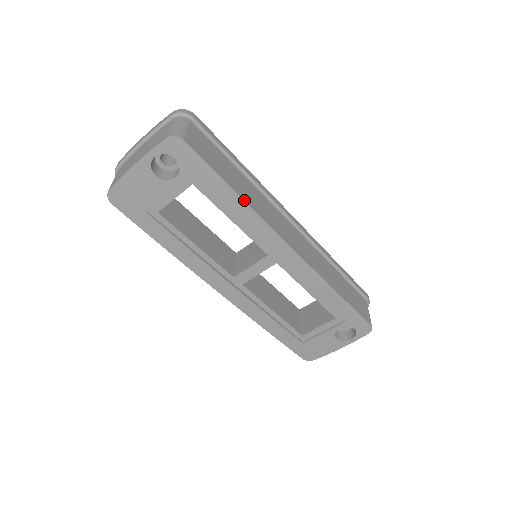
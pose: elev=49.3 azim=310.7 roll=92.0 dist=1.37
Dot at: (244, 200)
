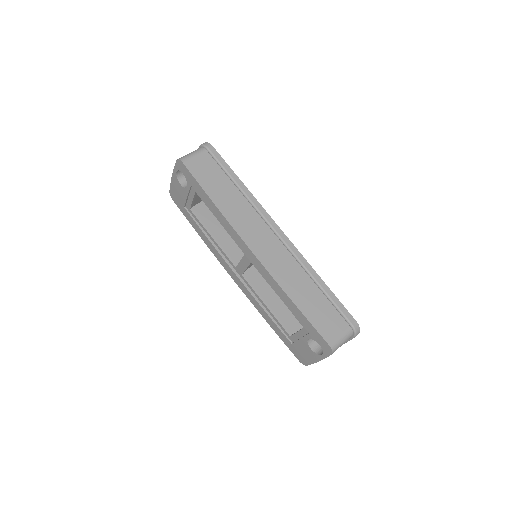
Dot at: (218, 207)
